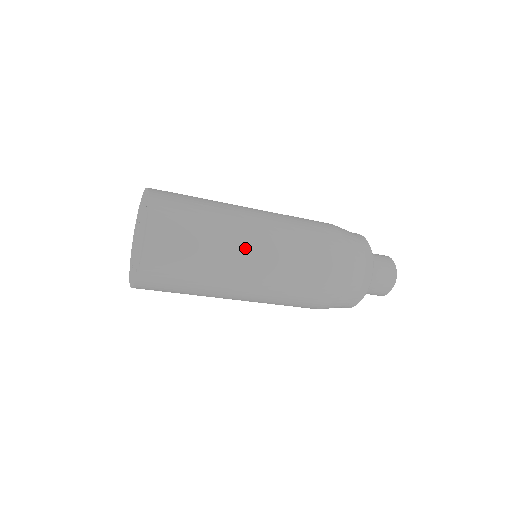
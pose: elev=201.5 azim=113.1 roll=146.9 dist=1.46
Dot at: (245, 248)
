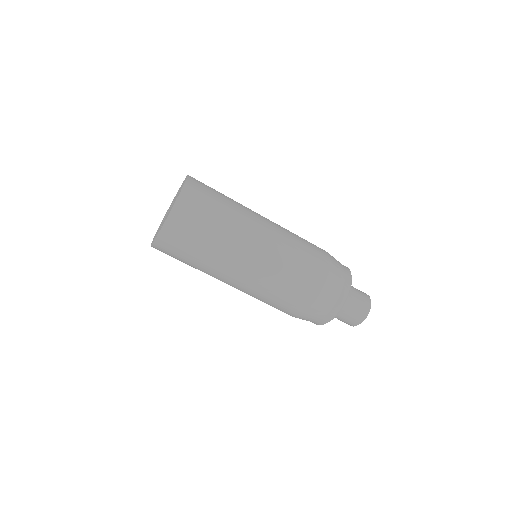
Dot at: occluded
